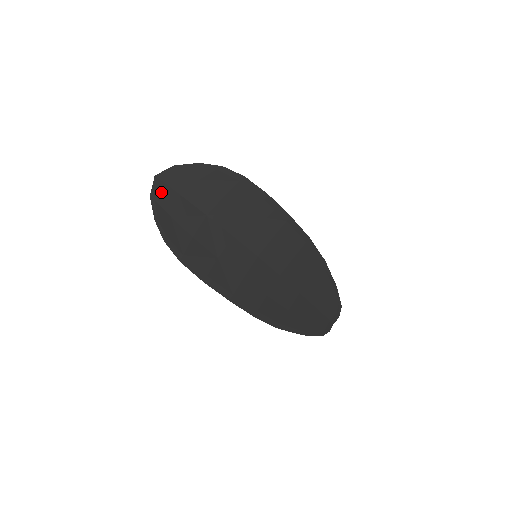
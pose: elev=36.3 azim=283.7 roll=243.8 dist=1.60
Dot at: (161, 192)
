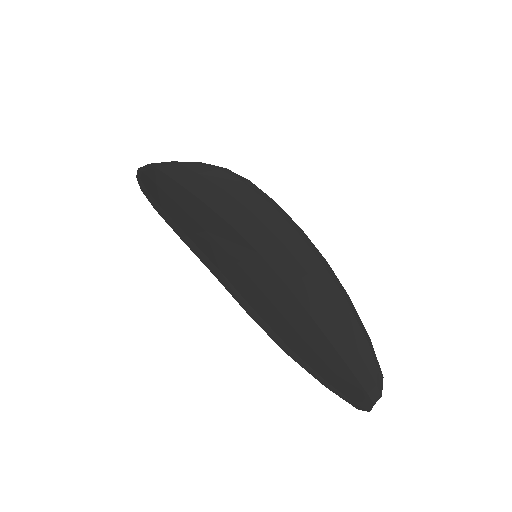
Dot at: (152, 171)
